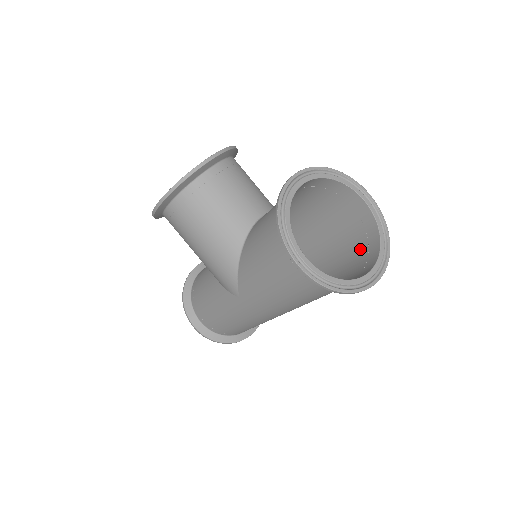
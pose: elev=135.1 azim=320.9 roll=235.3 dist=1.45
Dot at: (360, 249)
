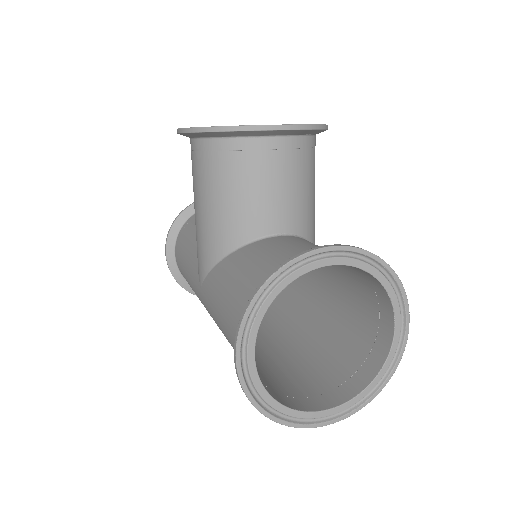
Dot at: (348, 361)
